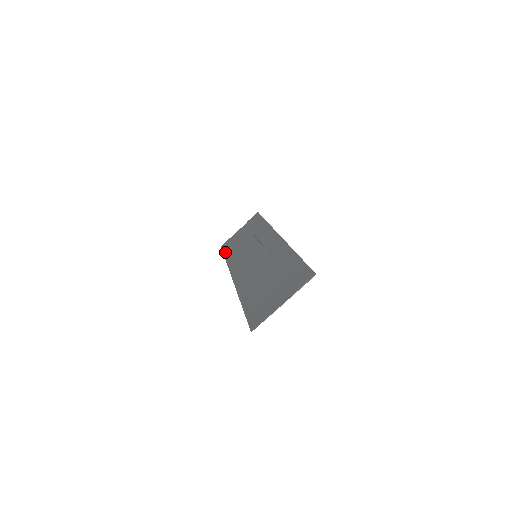
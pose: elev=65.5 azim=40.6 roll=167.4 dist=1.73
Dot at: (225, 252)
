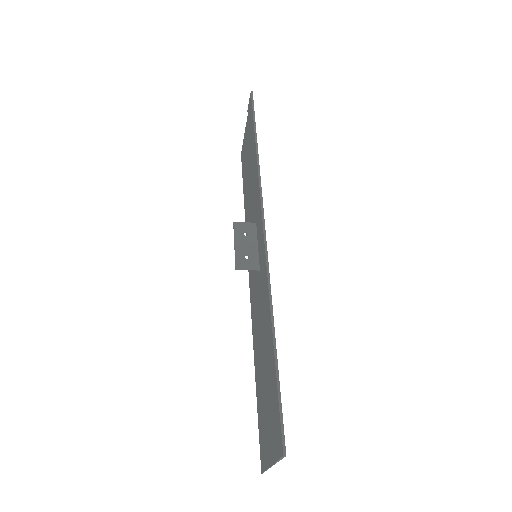
Dot at: (243, 184)
